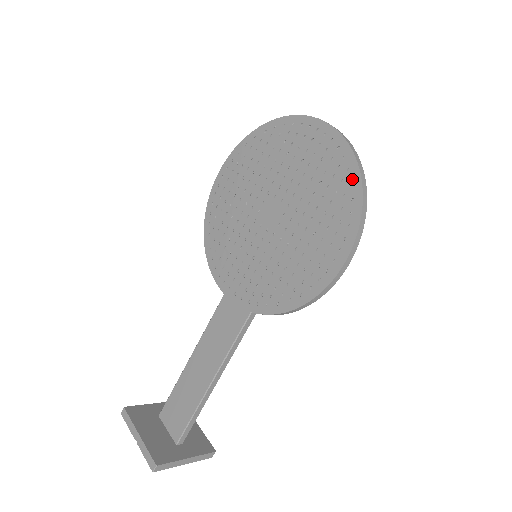
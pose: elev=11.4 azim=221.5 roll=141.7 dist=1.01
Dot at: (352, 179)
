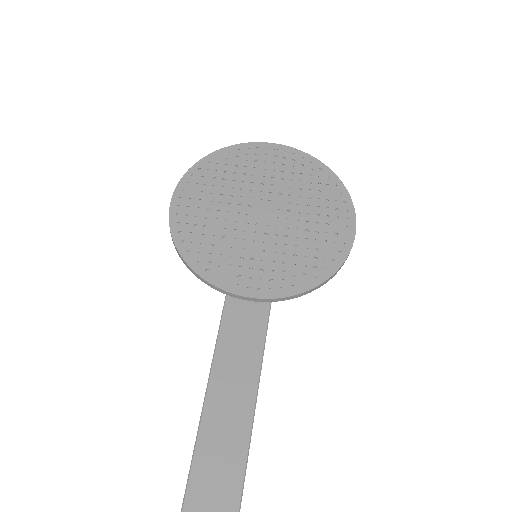
Dot at: (327, 174)
